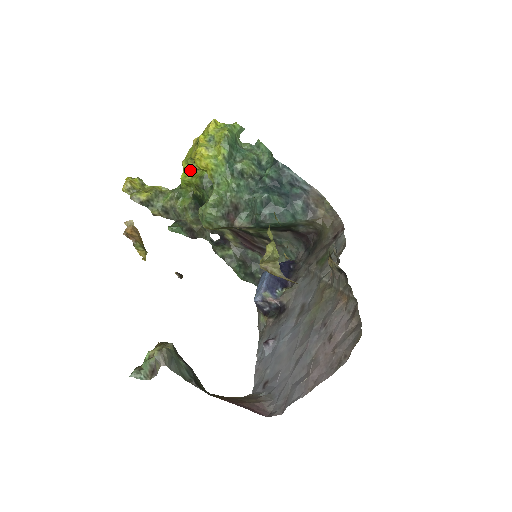
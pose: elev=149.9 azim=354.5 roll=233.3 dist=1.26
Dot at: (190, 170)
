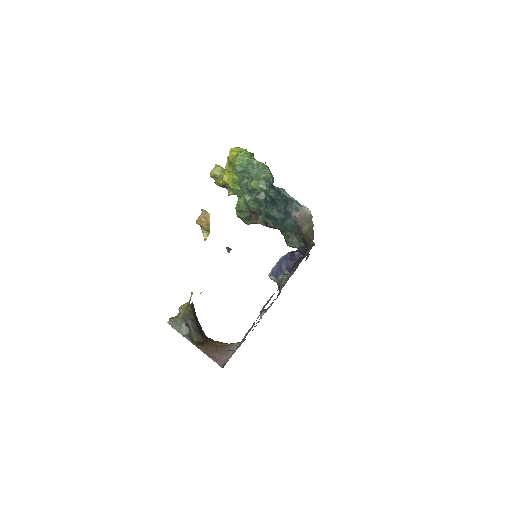
Dot at: occluded
